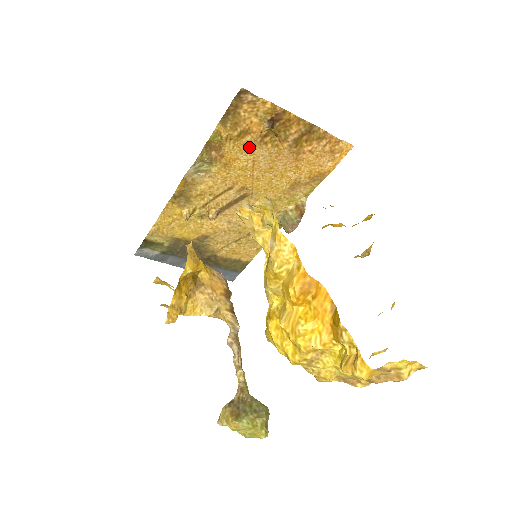
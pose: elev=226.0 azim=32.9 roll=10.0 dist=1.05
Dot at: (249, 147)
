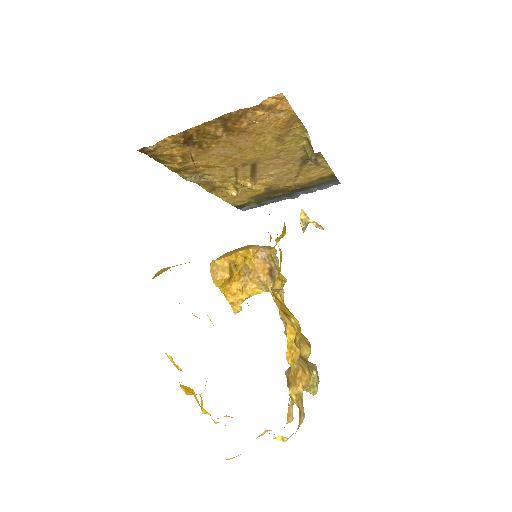
Dot at: (203, 155)
